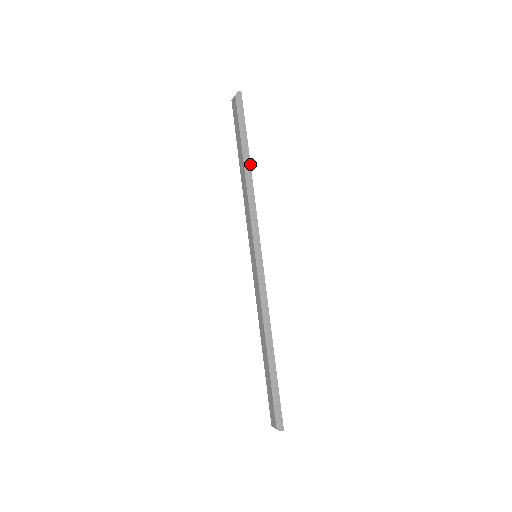
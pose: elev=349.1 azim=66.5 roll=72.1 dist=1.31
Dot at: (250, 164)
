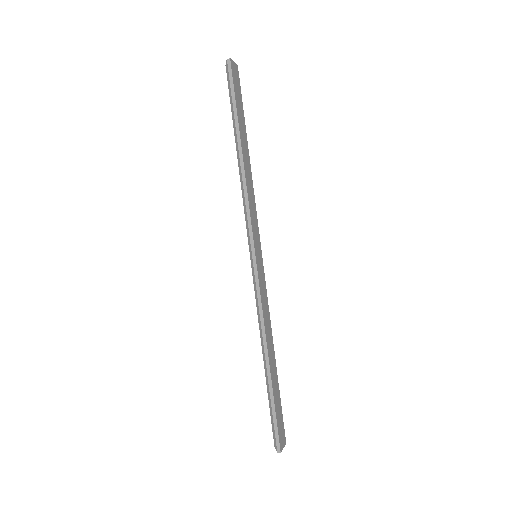
Dot at: (241, 149)
